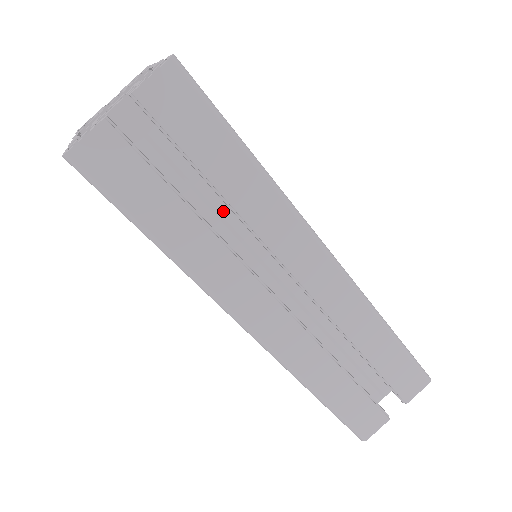
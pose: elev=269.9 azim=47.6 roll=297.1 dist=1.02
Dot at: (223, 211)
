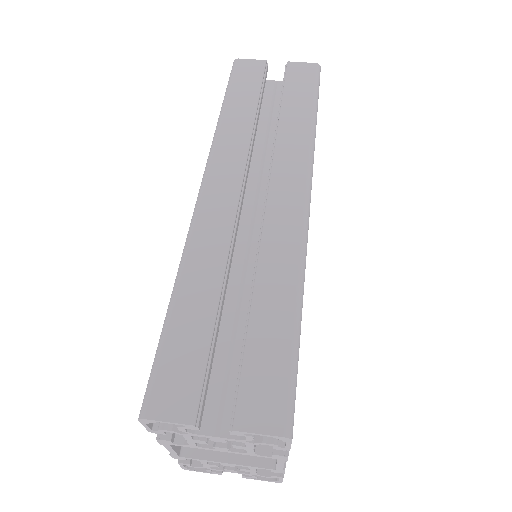
Dot at: (270, 145)
